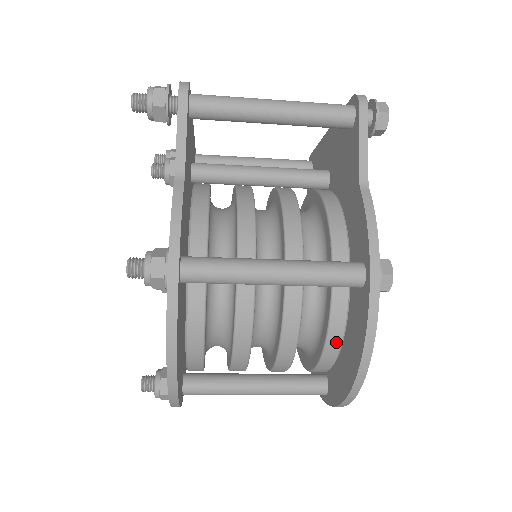
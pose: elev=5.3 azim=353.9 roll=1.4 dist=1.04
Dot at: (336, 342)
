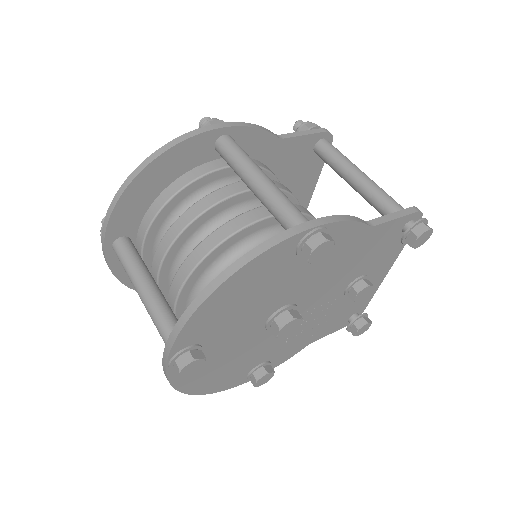
Dot at: occluded
